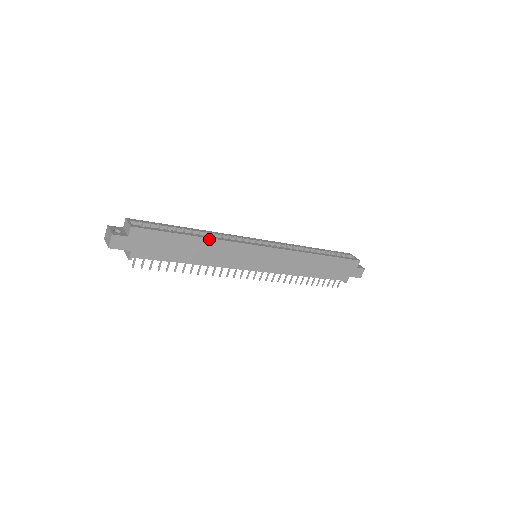
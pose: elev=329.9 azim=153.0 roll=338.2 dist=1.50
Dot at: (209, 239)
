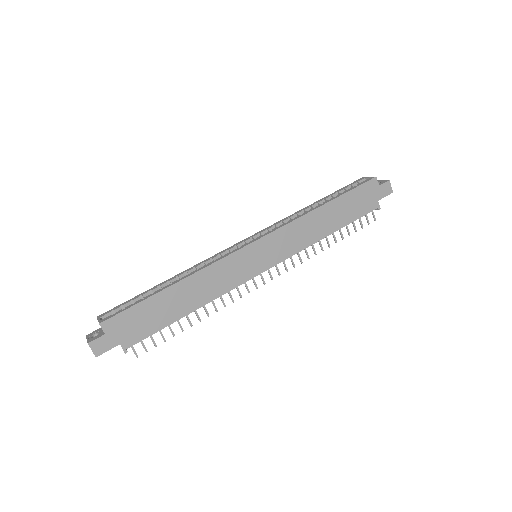
Dot at: (188, 278)
